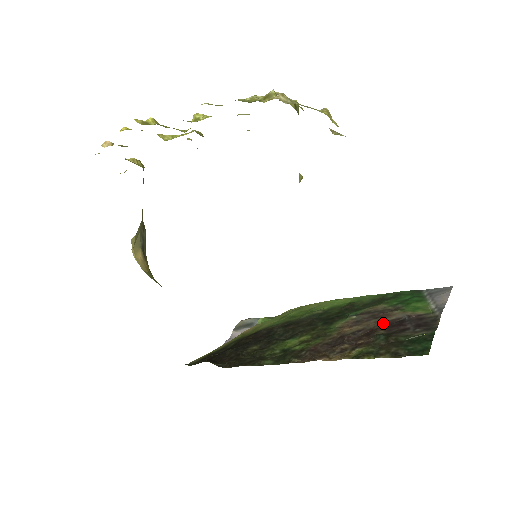
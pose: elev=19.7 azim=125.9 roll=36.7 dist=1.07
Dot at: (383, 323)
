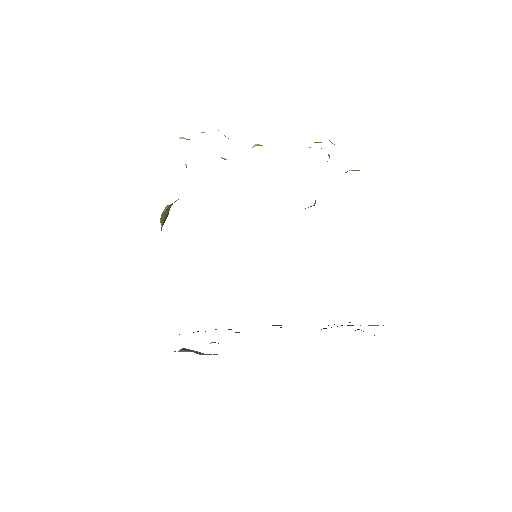
Dot at: occluded
